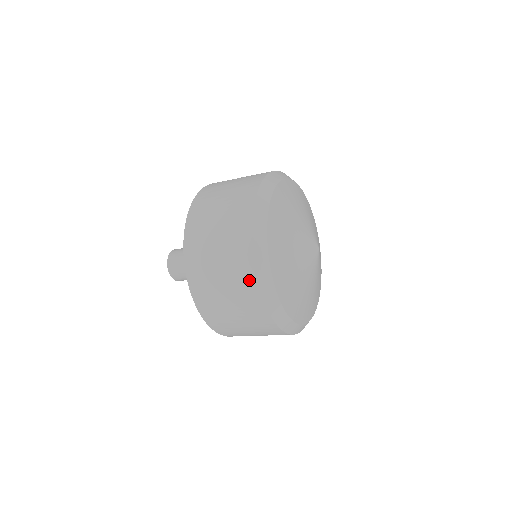
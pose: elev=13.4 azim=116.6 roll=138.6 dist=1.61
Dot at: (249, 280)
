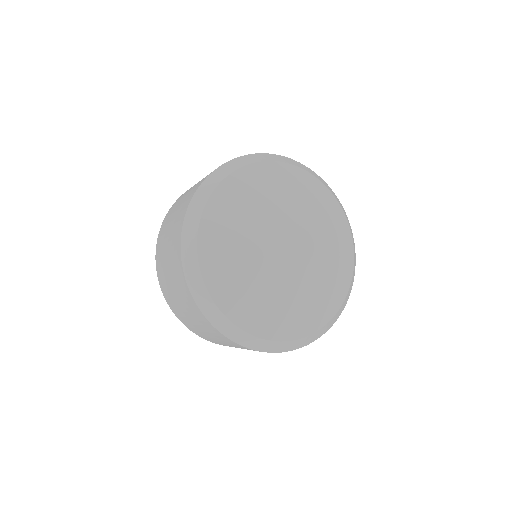
Dot at: occluded
